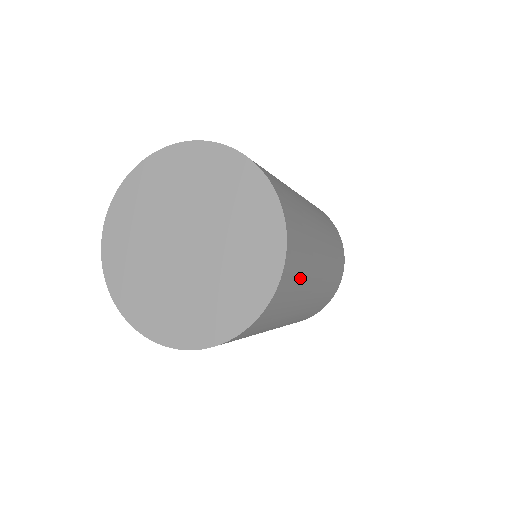
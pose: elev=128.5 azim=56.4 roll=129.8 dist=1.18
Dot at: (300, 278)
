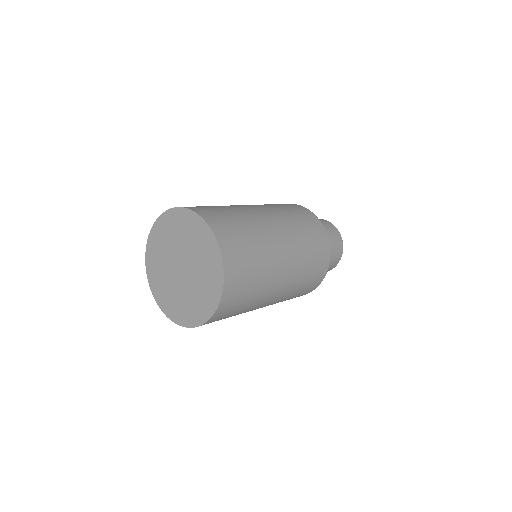
Dot at: (252, 277)
